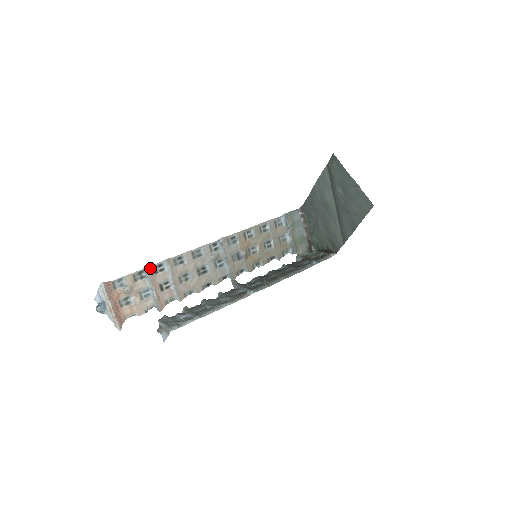
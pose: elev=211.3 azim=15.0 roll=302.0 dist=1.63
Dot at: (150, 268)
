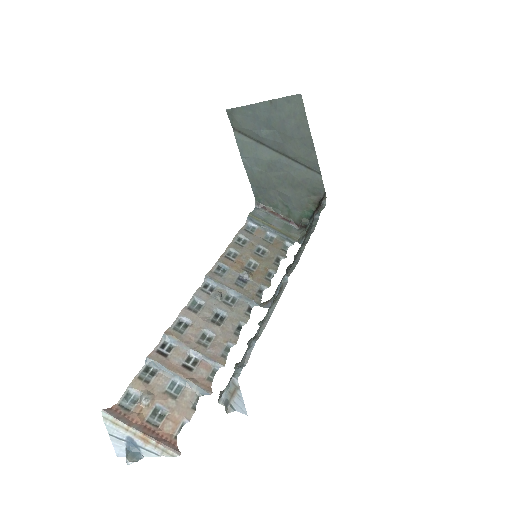
Dot at: (153, 356)
